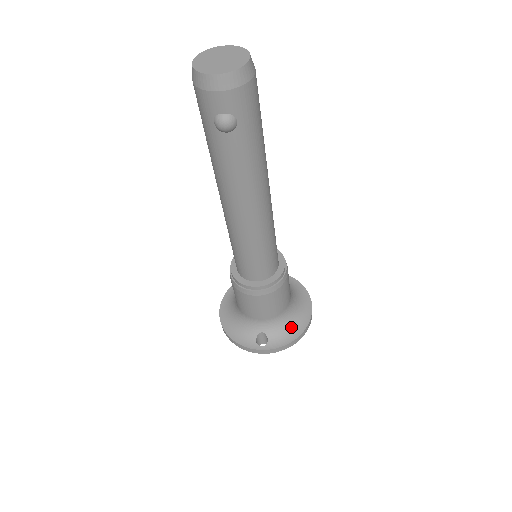
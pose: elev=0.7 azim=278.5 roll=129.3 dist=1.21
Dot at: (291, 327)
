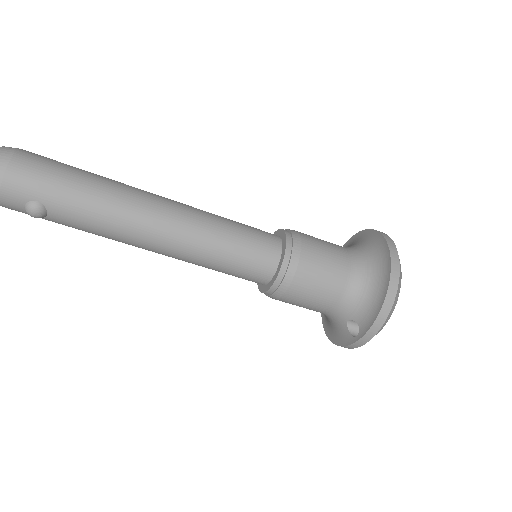
Dot at: (373, 294)
